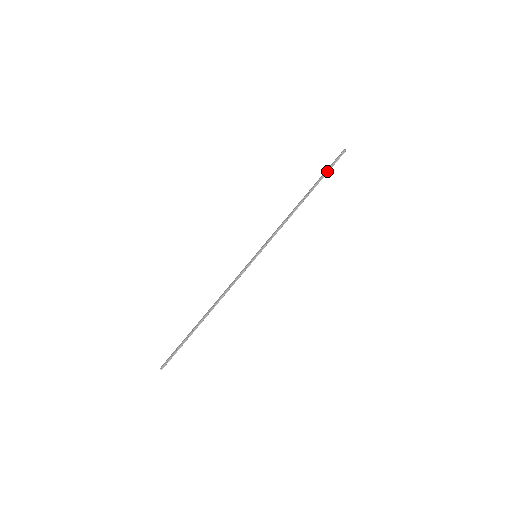
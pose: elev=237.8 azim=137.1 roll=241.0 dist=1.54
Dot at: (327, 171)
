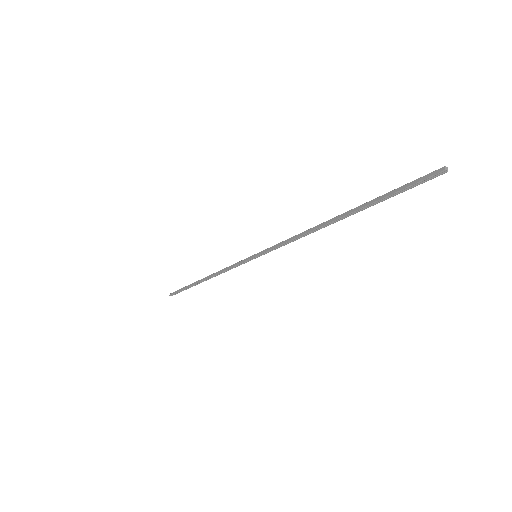
Dot at: (388, 196)
